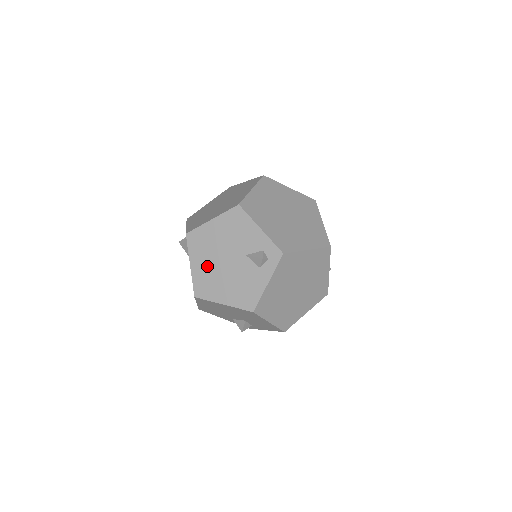
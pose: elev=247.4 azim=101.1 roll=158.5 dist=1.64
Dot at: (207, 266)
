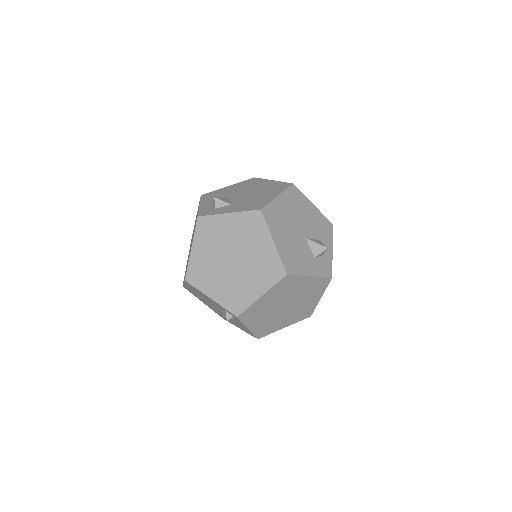
Dot at: (211, 307)
